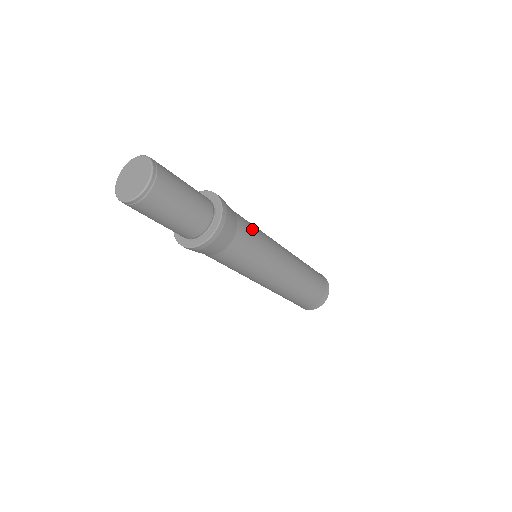
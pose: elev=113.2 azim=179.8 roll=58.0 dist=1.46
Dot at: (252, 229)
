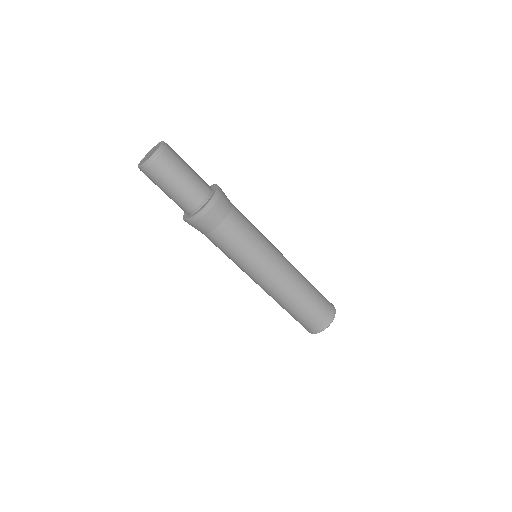
Dot at: (245, 227)
